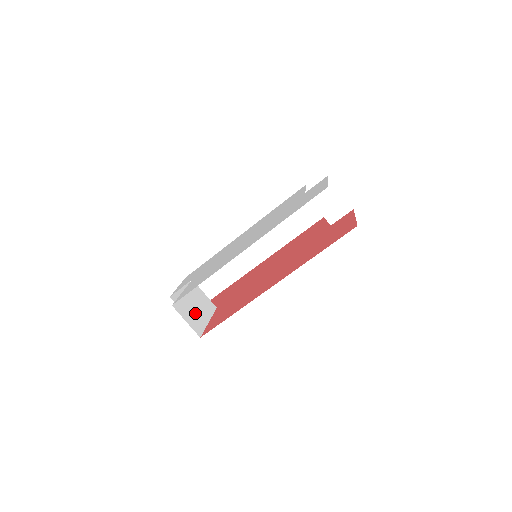
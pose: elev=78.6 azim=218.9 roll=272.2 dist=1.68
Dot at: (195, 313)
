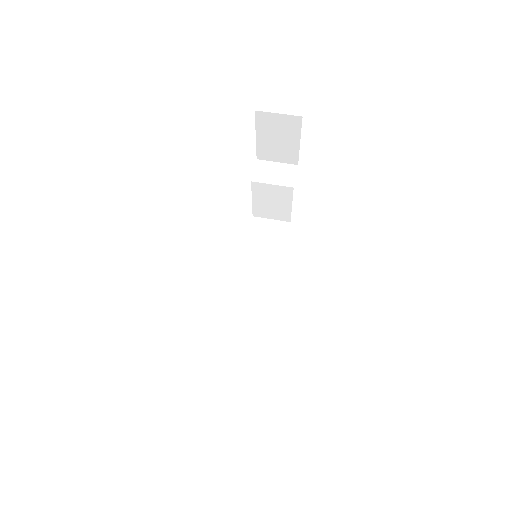
Dot at: occluded
